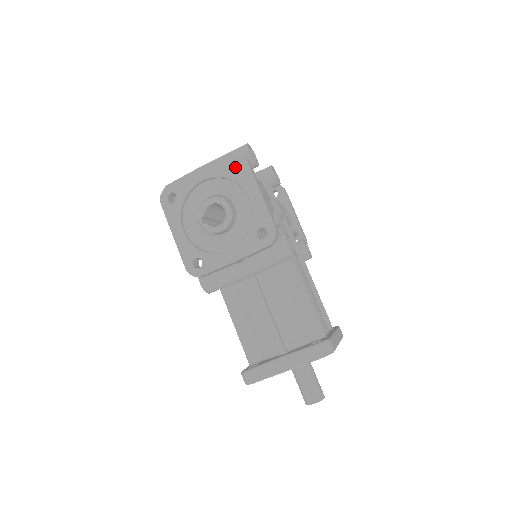
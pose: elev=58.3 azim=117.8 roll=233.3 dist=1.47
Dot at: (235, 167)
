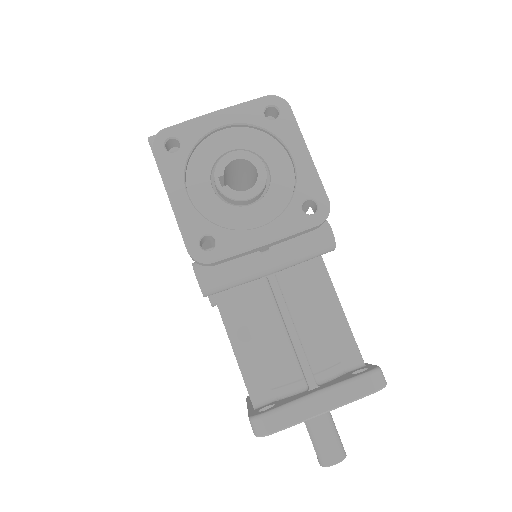
Dot at: occluded
